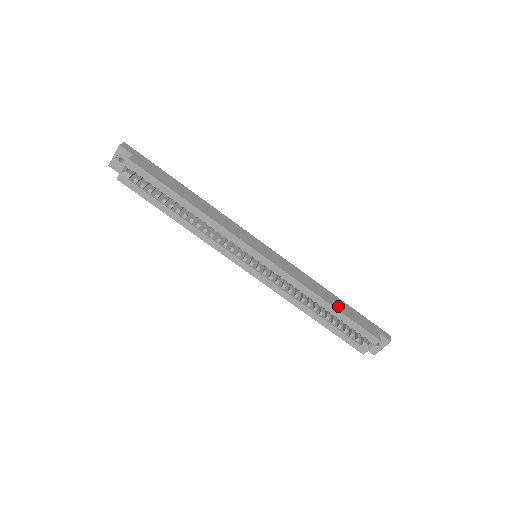
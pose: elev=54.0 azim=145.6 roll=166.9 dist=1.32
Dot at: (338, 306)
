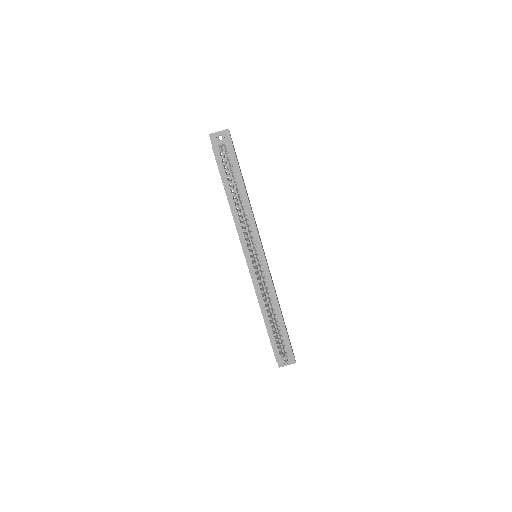
Dot at: occluded
